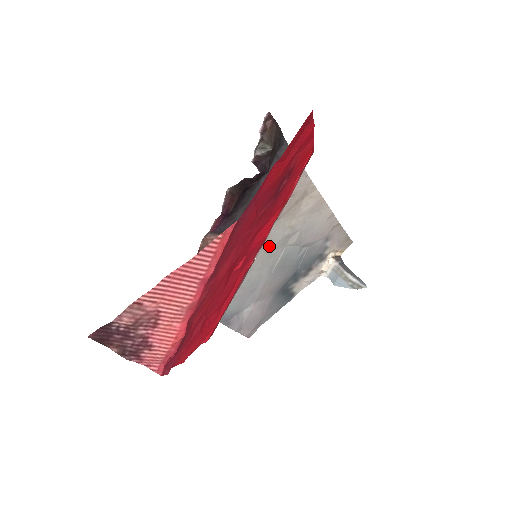
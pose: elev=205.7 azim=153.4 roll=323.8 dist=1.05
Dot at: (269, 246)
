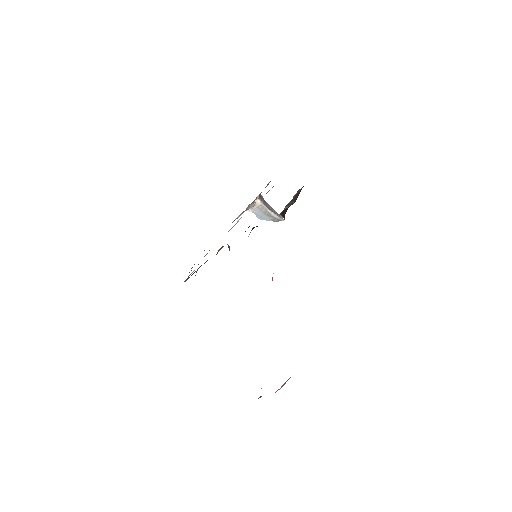
Dot at: occluded
